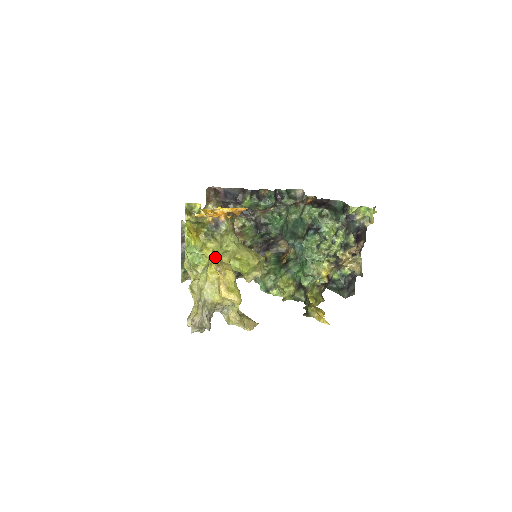
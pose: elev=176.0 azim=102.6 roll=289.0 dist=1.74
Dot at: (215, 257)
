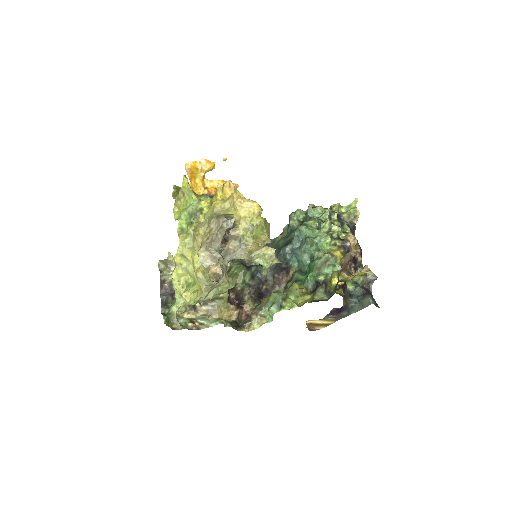
Dot at: occluded
